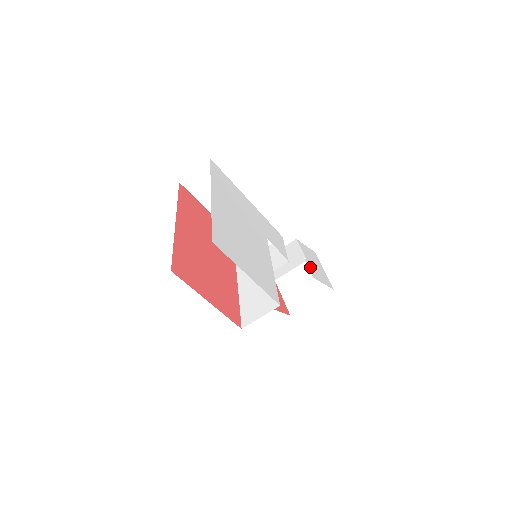
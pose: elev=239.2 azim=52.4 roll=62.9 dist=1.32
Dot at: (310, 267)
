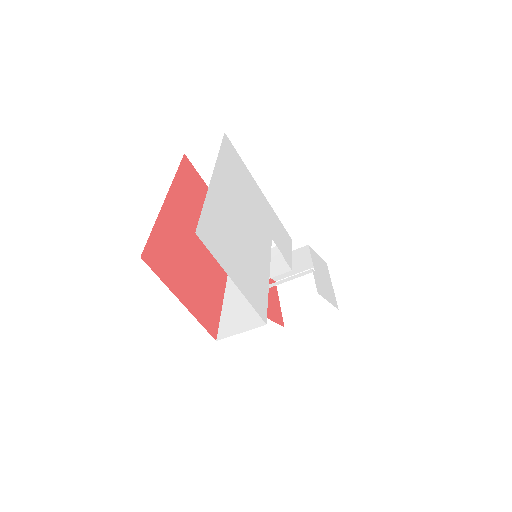
Dot at: (317, 280)
